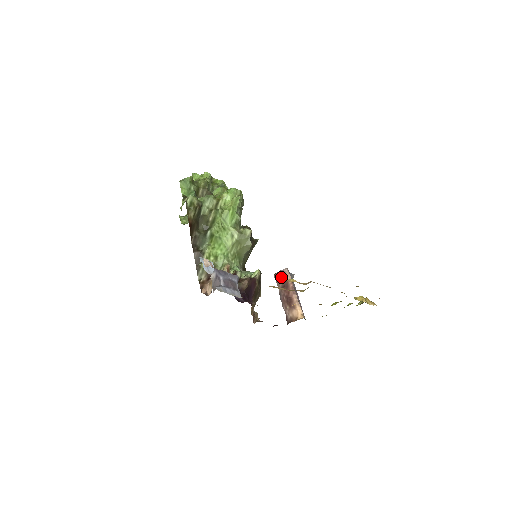
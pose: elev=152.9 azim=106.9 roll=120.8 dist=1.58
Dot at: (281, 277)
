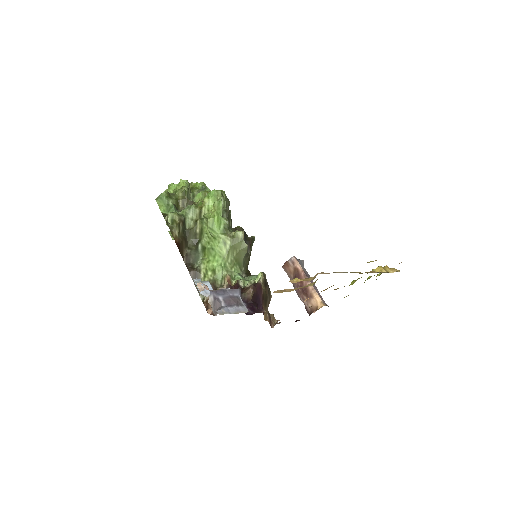
Dot at: (290, 267)
